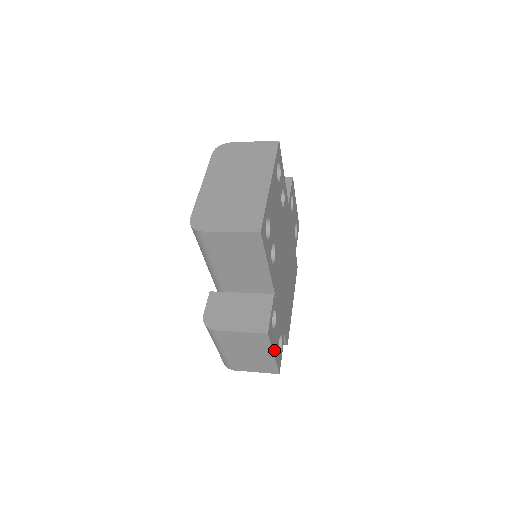
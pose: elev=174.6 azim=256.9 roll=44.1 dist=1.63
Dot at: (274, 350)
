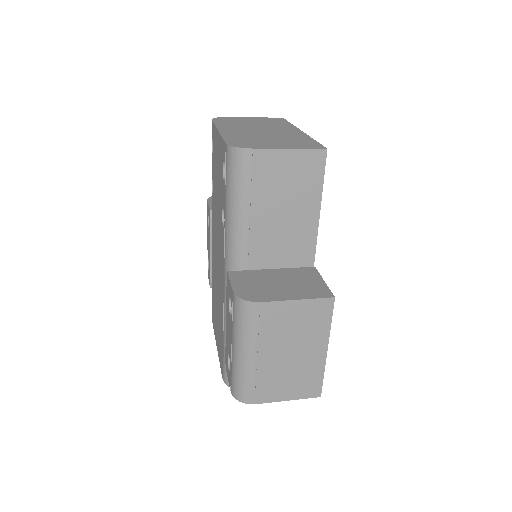
Dot at: (325, 344)
